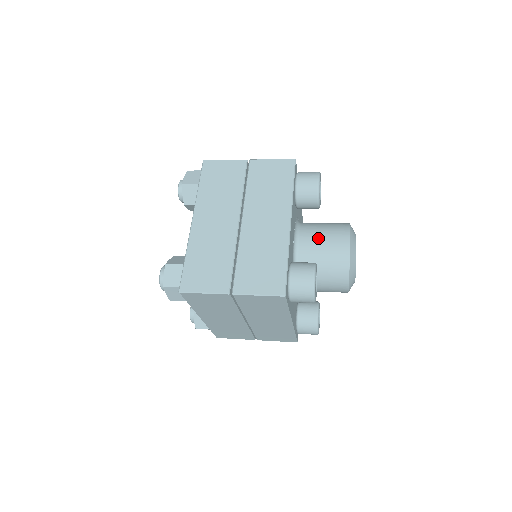
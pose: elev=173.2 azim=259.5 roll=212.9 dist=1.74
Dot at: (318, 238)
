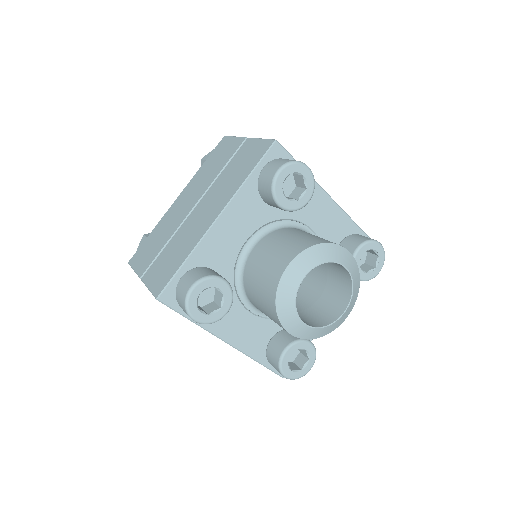
Dot at: (268, 250)
